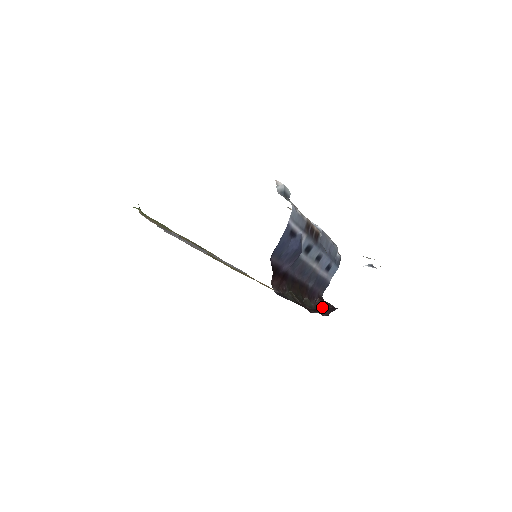
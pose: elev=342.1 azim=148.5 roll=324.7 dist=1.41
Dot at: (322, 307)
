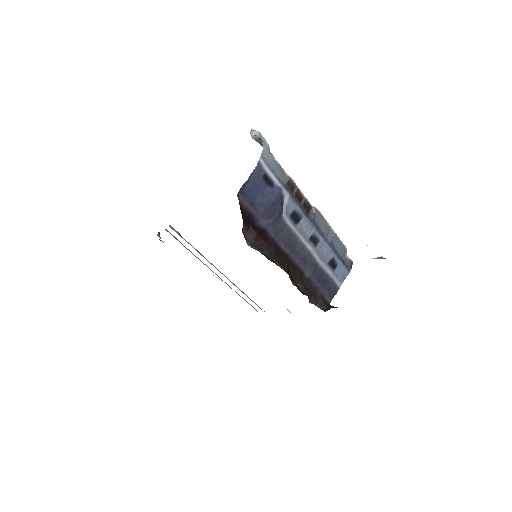
Dot at: (324, 305)
